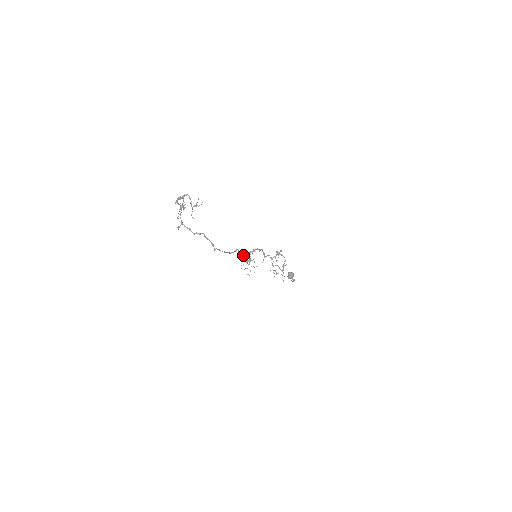
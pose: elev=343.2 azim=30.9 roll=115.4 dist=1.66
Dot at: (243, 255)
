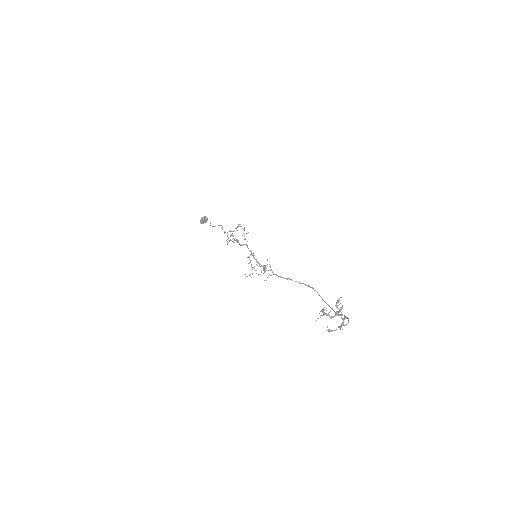
Dot at: (264, 270)
